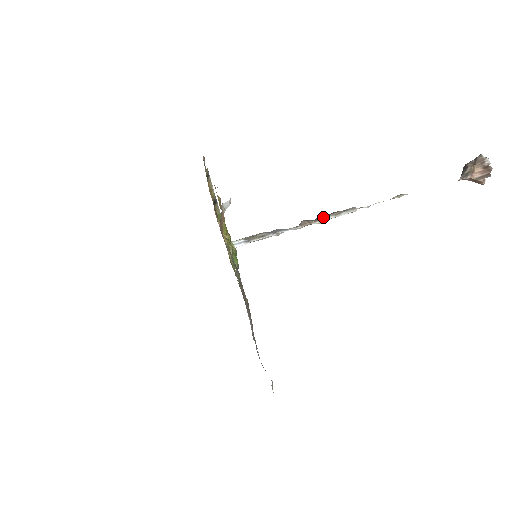
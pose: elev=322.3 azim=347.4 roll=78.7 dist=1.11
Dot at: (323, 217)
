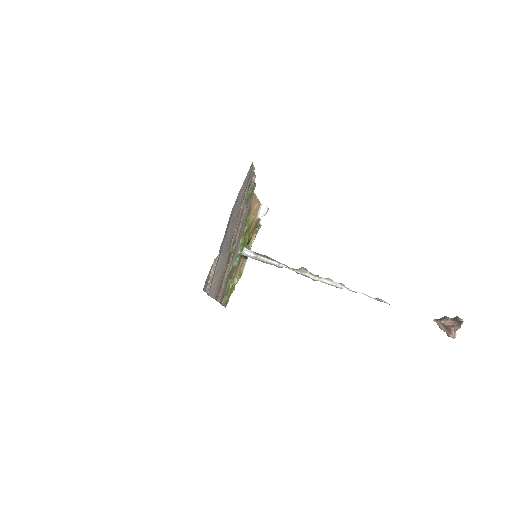
Dot at: (317, 276)
